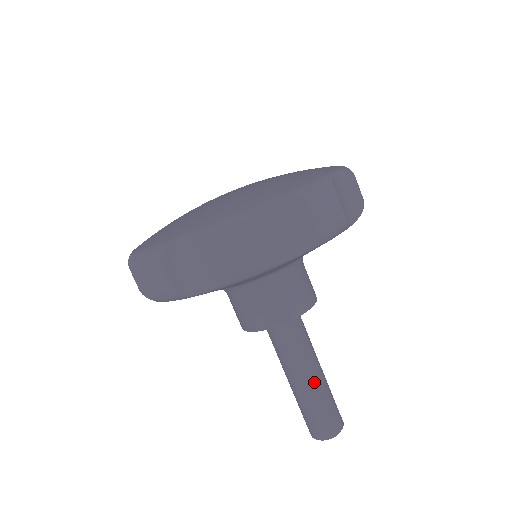
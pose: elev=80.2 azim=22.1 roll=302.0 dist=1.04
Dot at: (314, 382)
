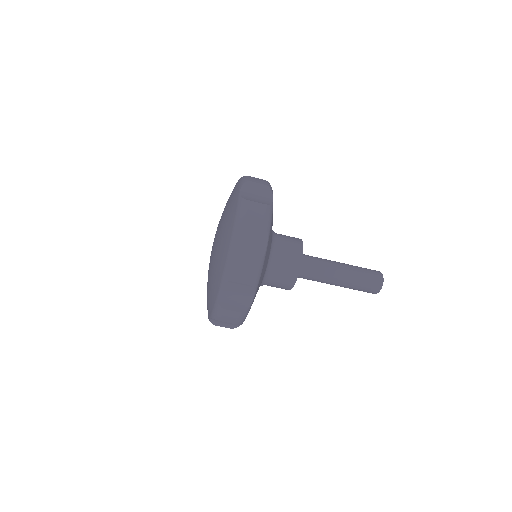
Dot at: (343, 281)
